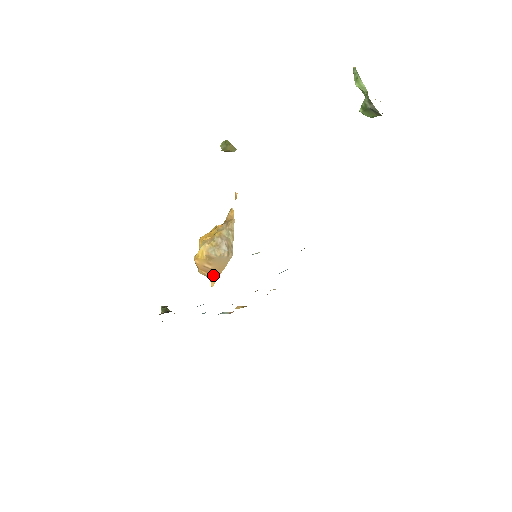
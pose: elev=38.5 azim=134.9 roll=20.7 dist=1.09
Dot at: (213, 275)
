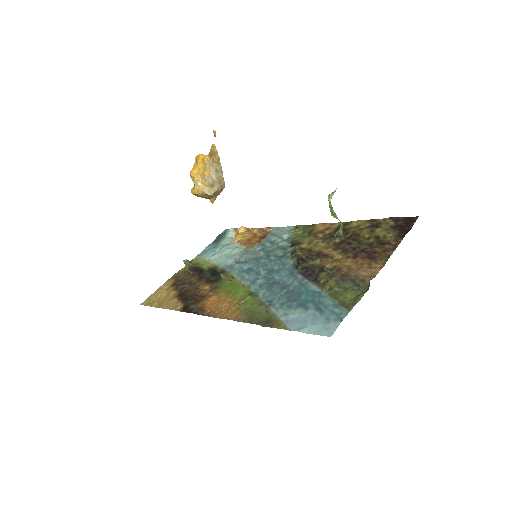
Dot at: (211, 198)
